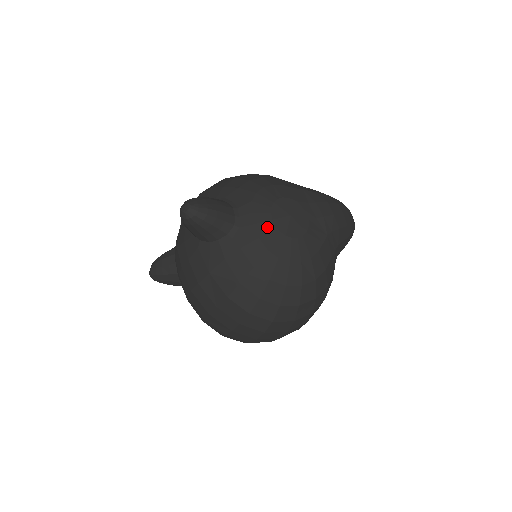
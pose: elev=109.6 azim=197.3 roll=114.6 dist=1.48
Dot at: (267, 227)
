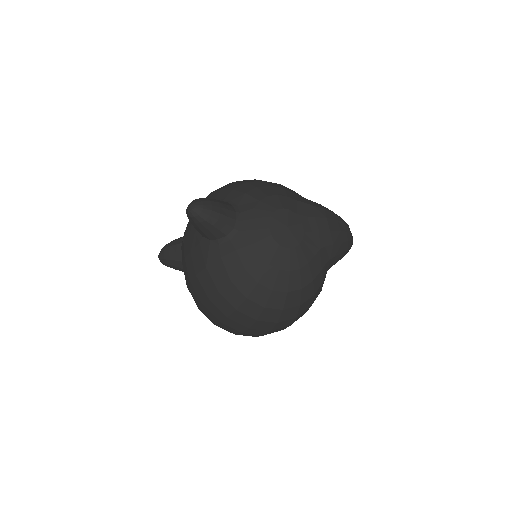
Dot at: (263, 234)
